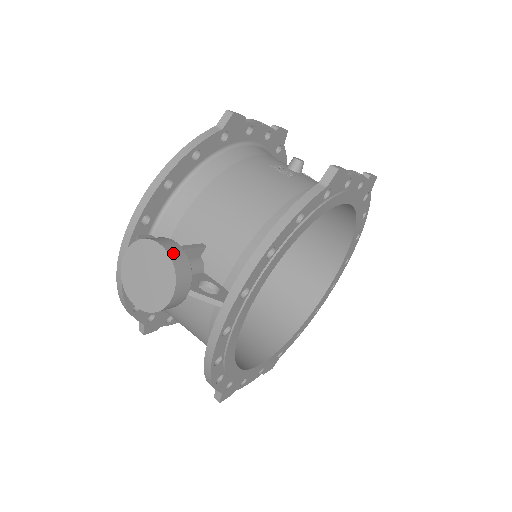
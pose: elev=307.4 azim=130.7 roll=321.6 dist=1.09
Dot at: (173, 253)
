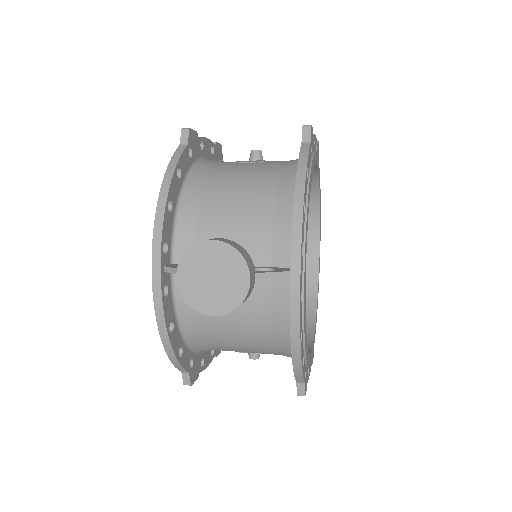
Dot at: (228, 242)
